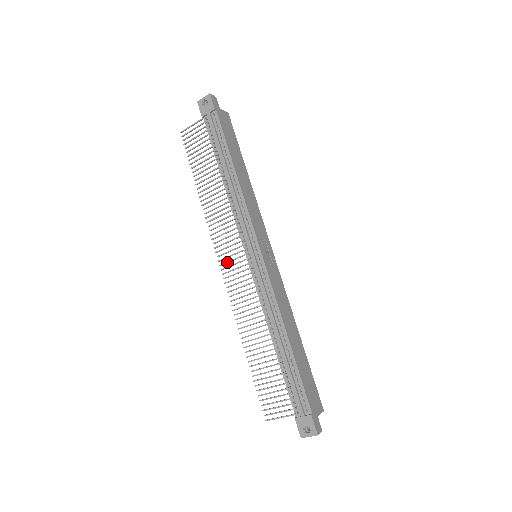
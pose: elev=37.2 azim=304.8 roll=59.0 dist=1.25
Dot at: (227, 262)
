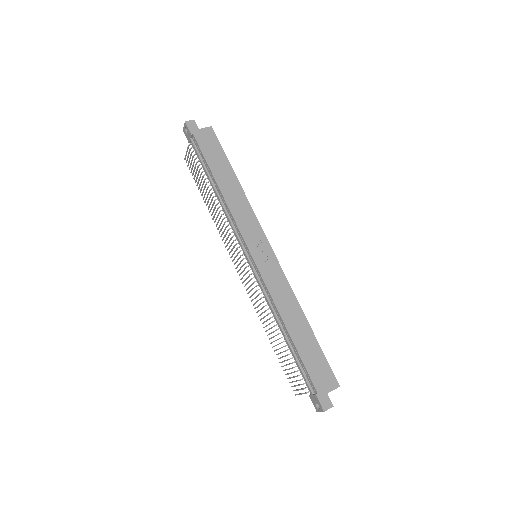
Dot at: (237, 266)
